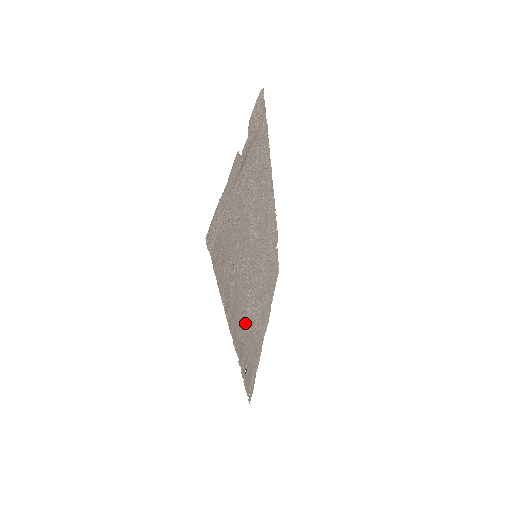
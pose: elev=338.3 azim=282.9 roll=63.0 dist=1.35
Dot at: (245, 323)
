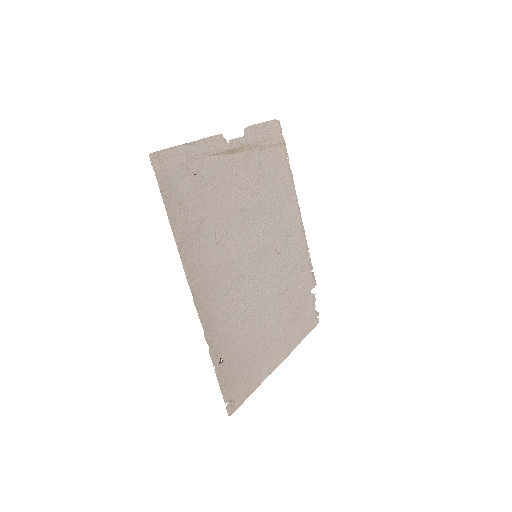
Dot at: (225, 305)
